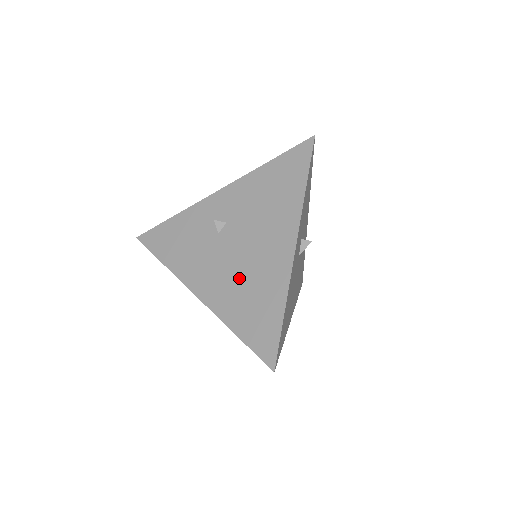
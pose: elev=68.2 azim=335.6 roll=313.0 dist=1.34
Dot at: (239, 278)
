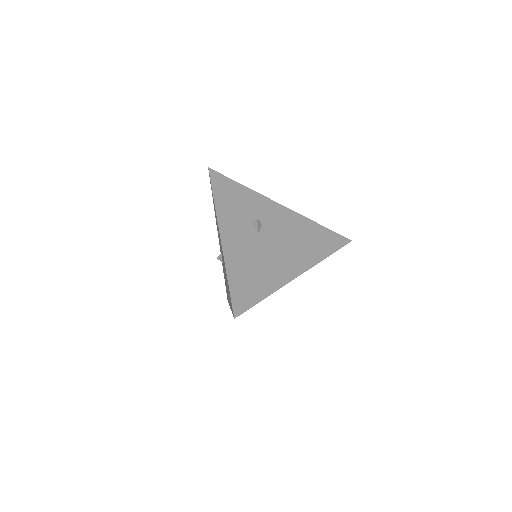
Dot at: occluded
